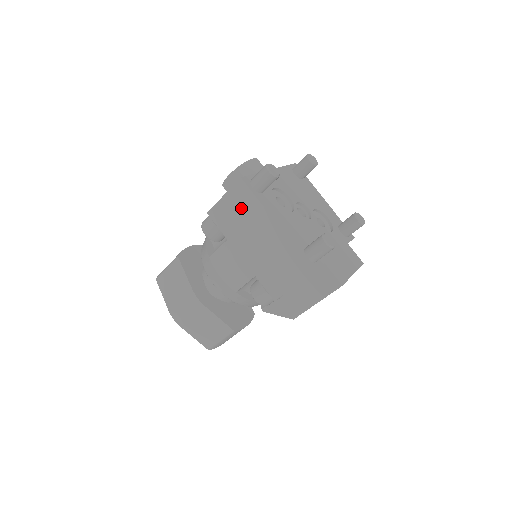
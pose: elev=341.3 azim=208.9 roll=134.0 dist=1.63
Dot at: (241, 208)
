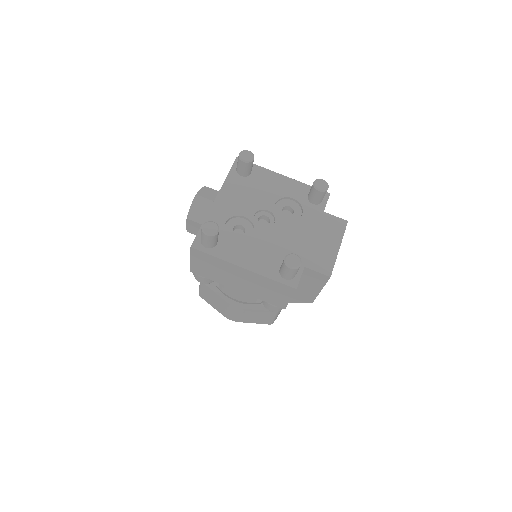
Dot at: (209, 264)
